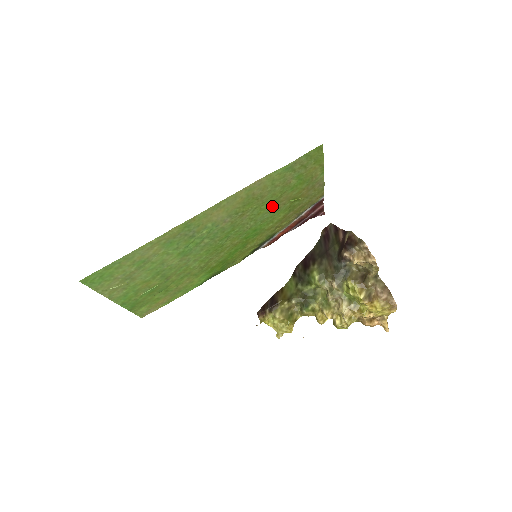
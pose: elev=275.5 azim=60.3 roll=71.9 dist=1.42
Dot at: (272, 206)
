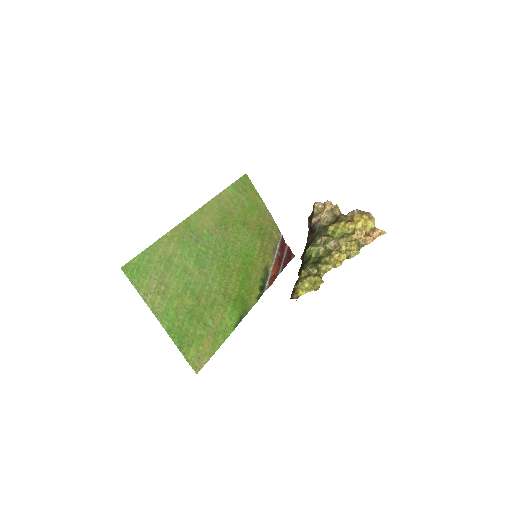
Dot at: (245, 228)
